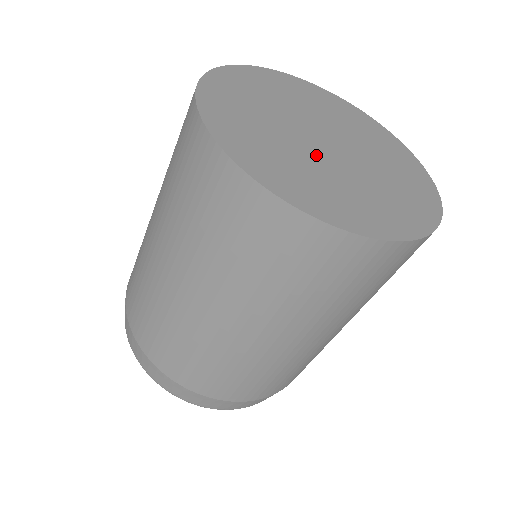
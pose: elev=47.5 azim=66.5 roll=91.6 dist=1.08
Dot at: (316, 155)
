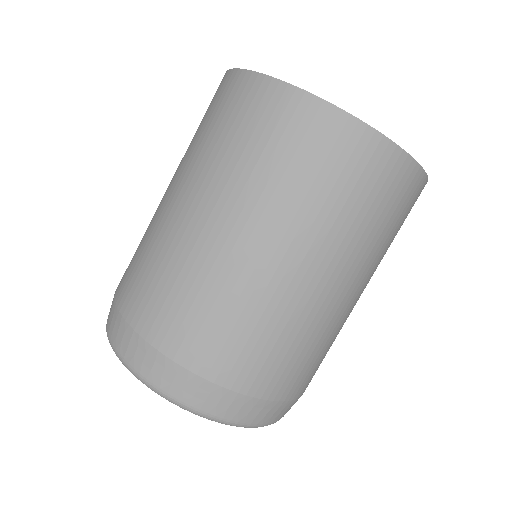
Dot at: occluded
